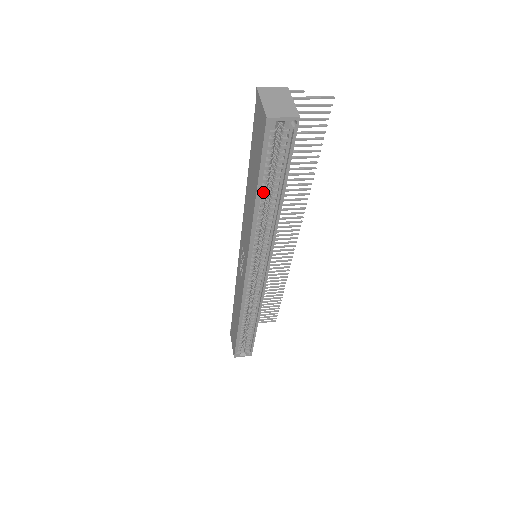
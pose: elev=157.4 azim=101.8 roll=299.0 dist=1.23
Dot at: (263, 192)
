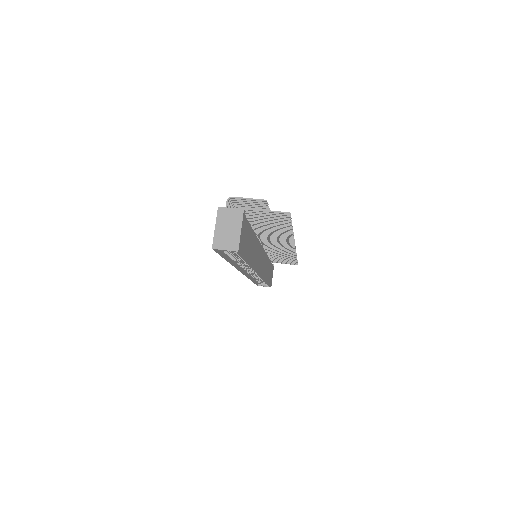
Dot at: (233, 258)
